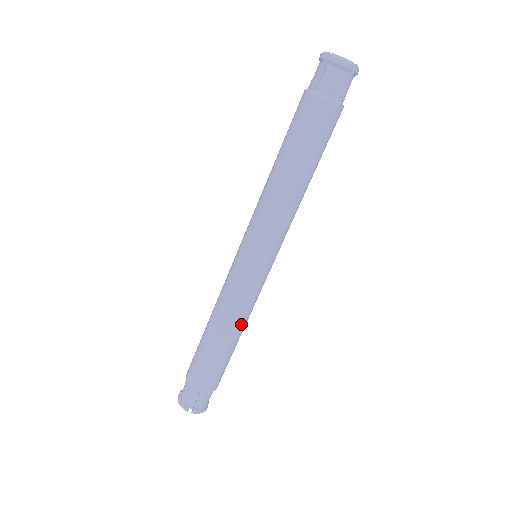
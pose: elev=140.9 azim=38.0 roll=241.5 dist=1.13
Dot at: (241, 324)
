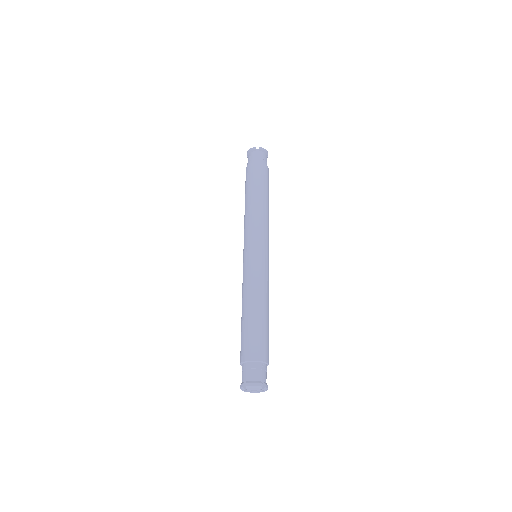
Dot at: (268, 300)
